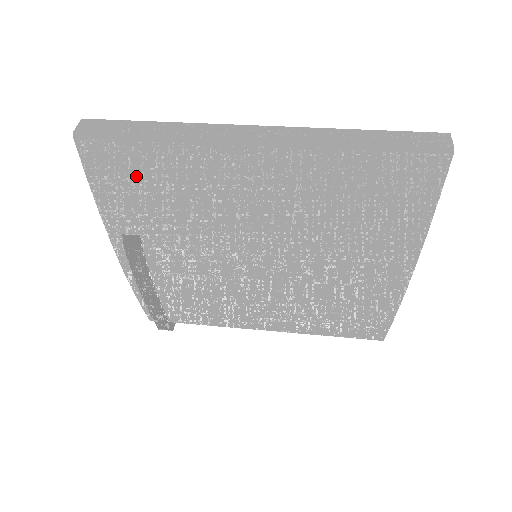
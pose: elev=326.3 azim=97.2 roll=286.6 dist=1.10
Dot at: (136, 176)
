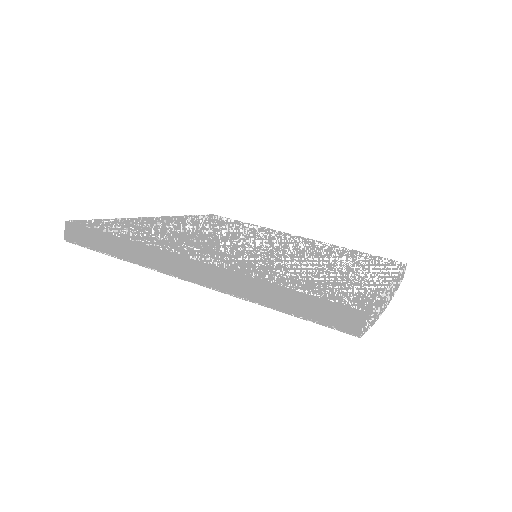
Dot at: occluded
